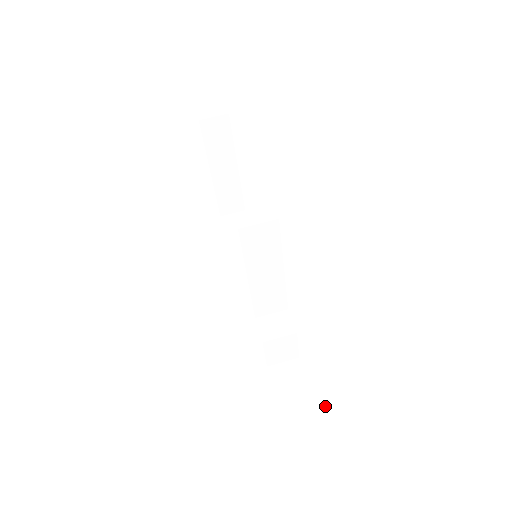
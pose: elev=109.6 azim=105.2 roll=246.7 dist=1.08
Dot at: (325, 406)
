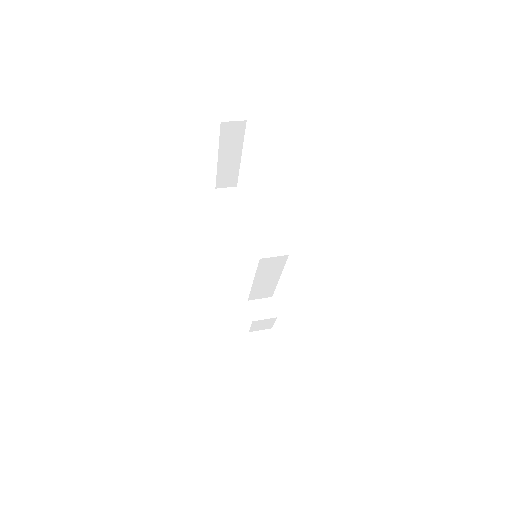
Dot at: (302, 388)
